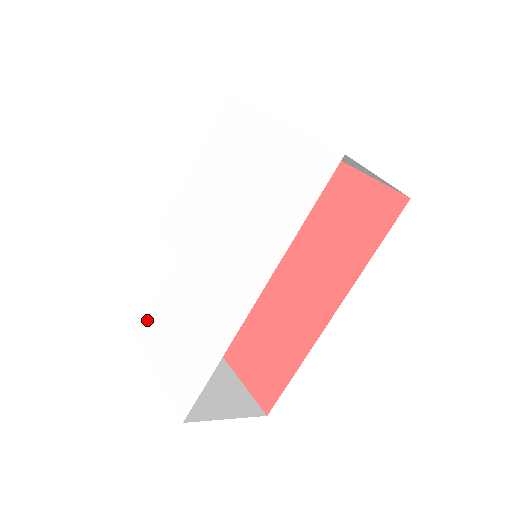
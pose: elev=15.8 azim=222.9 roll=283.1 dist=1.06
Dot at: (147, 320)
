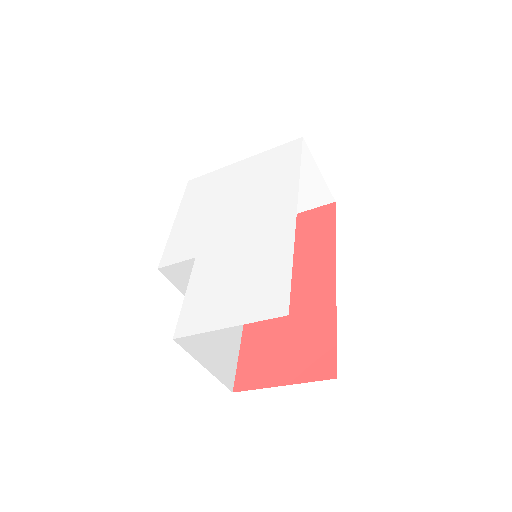
Dot at: (184, 314)
